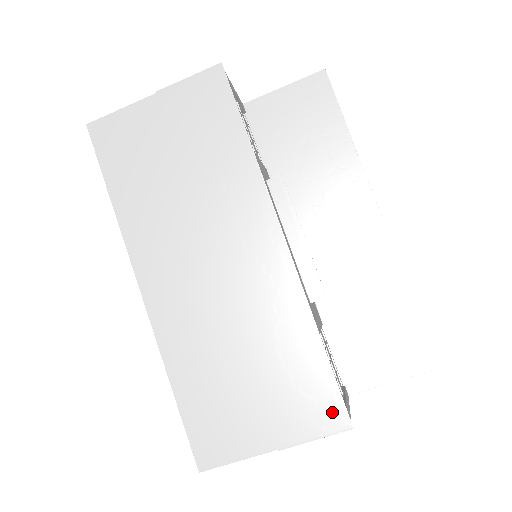
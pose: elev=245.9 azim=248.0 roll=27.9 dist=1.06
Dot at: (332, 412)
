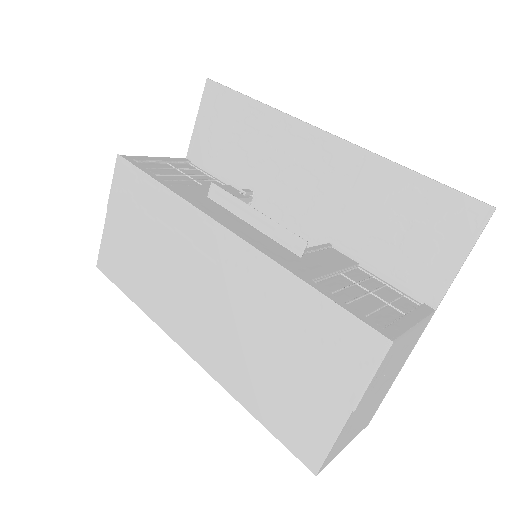
Dot at: (364, 341)
